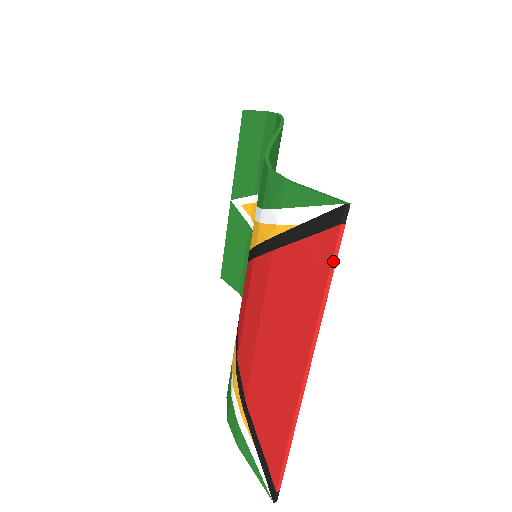
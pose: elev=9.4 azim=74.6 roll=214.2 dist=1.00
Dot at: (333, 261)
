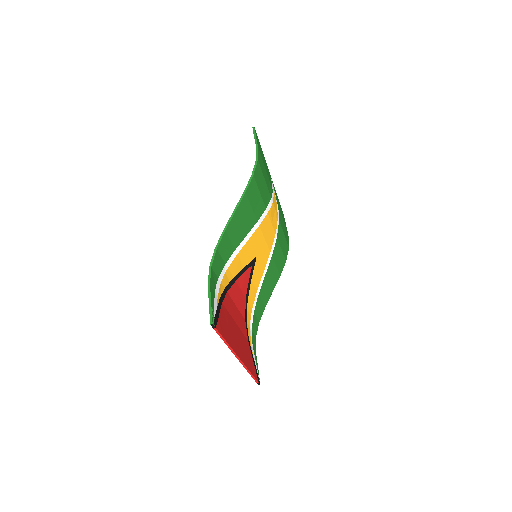
Dot at: (220, 336)
